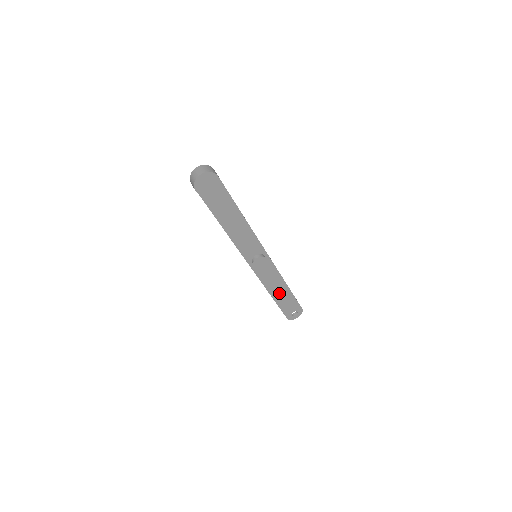
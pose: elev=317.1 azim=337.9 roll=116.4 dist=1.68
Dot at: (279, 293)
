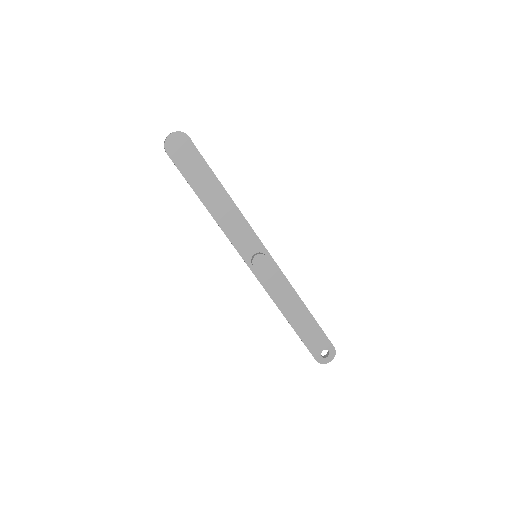
Dot at: (297, 316)
